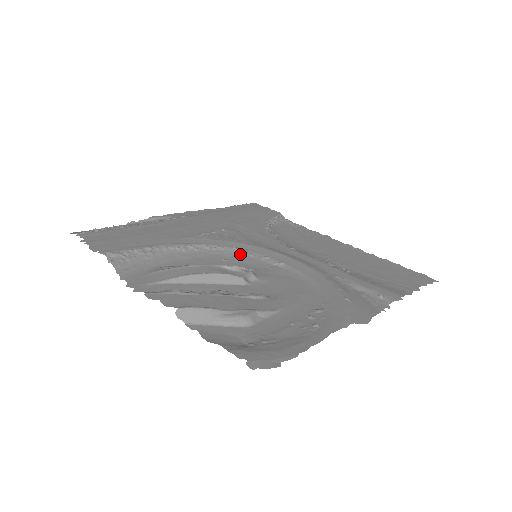
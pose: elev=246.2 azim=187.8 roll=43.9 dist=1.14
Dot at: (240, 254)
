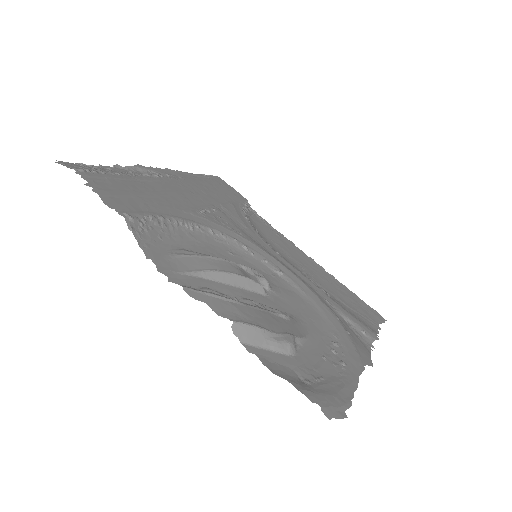
Dot at: (242, 249)
